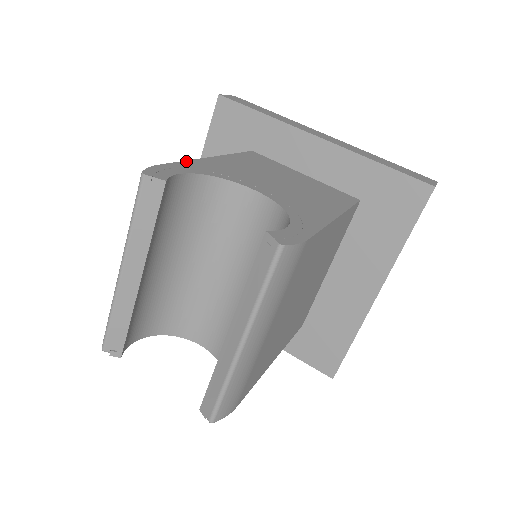
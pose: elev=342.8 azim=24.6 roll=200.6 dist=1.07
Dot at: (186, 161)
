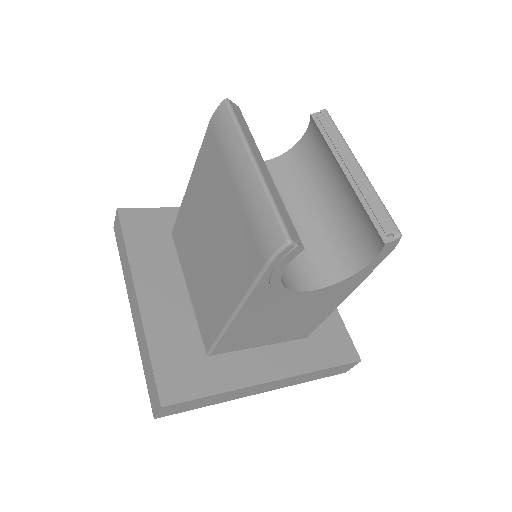
Dot at: (200, 152)
